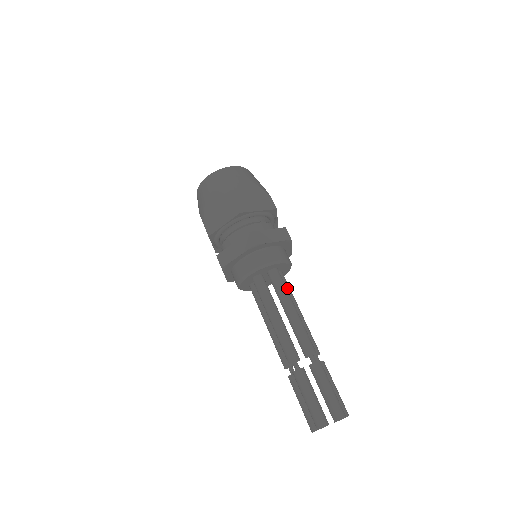
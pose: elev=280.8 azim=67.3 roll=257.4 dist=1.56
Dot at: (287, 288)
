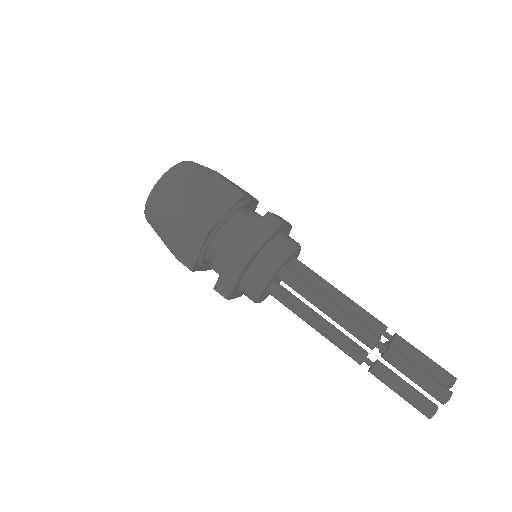
Dot at: occluded
